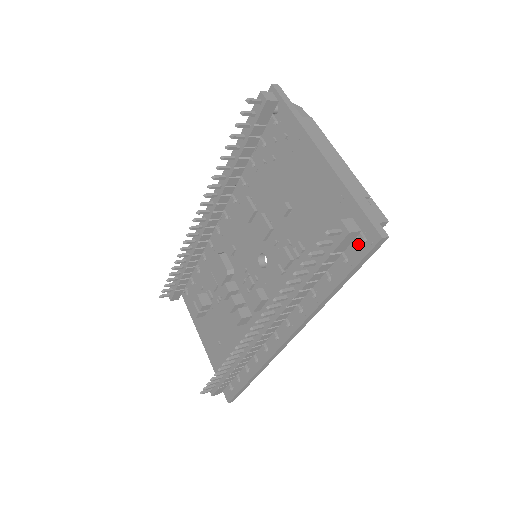
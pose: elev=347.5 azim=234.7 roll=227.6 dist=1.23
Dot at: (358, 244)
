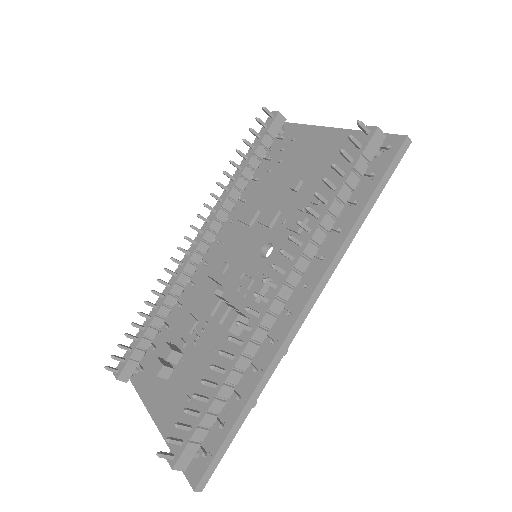
Dot at: (383, 156)
